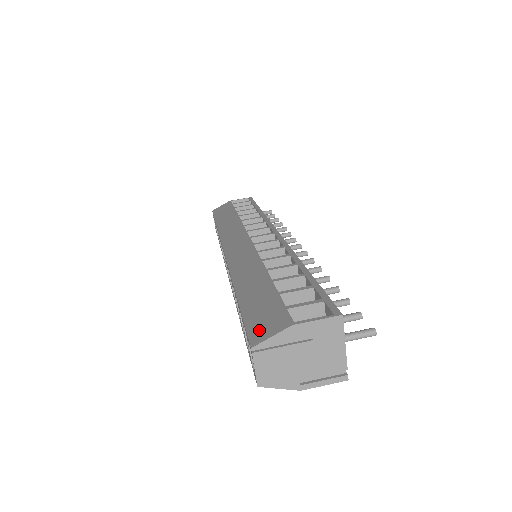
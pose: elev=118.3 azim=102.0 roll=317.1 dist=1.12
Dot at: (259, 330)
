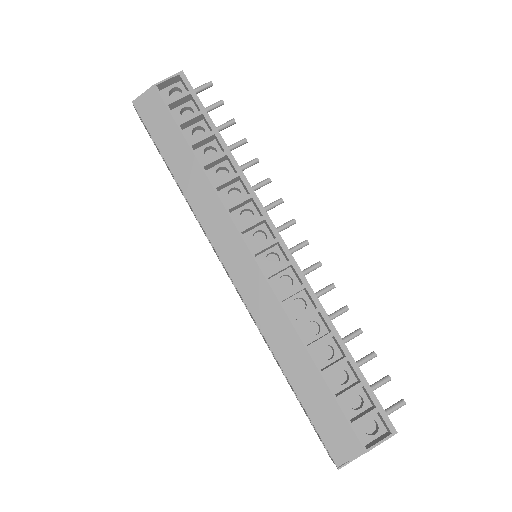
Dot at: (337, 448)
